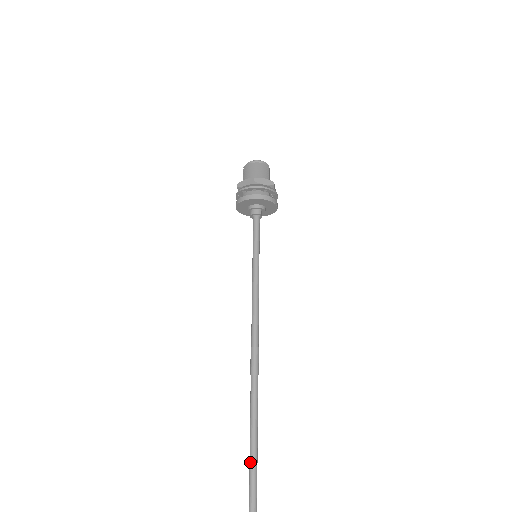
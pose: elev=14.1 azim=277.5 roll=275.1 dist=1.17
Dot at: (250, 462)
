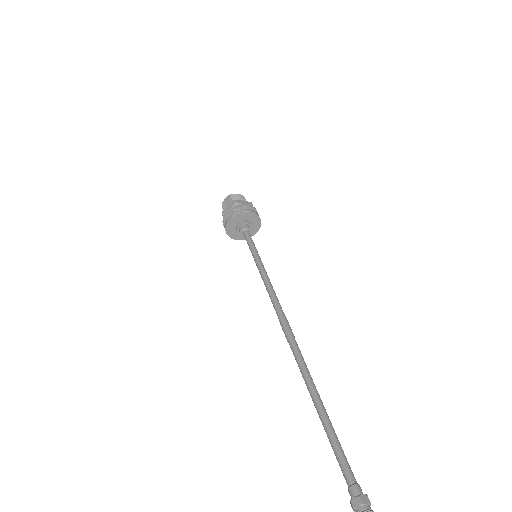
Dot at: (323, 409)
